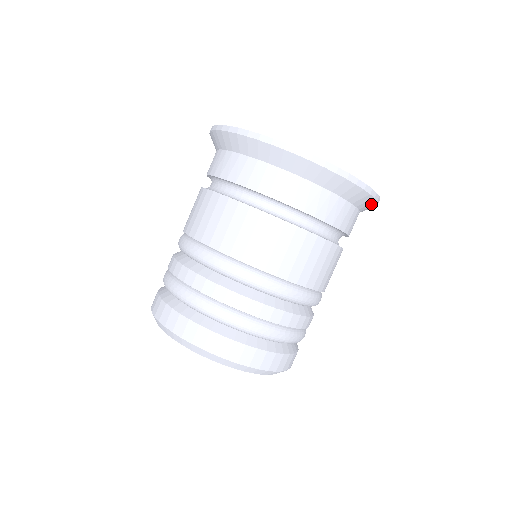
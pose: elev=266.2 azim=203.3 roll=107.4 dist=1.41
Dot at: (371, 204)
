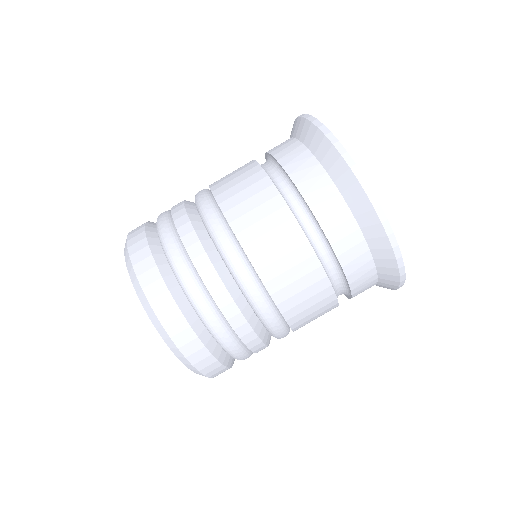
Dot at: occluded
